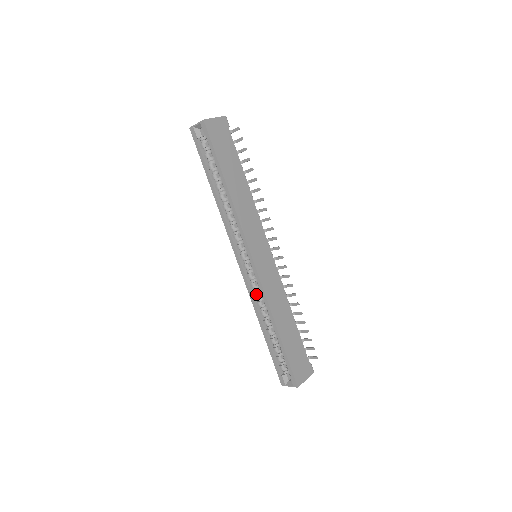
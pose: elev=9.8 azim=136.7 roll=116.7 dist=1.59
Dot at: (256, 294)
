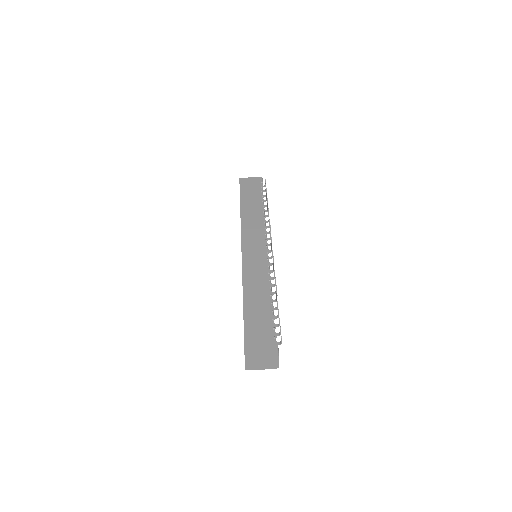
Dot at: occluded
